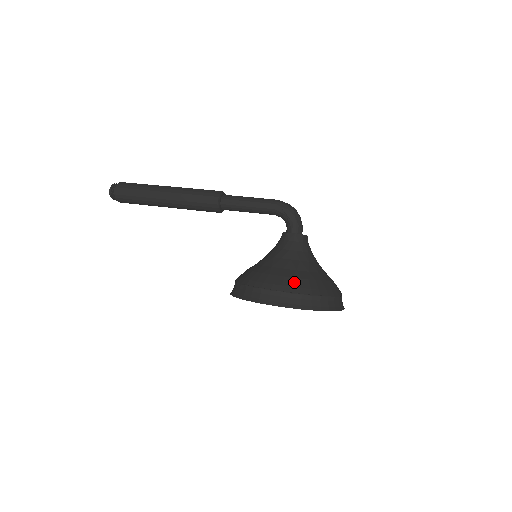
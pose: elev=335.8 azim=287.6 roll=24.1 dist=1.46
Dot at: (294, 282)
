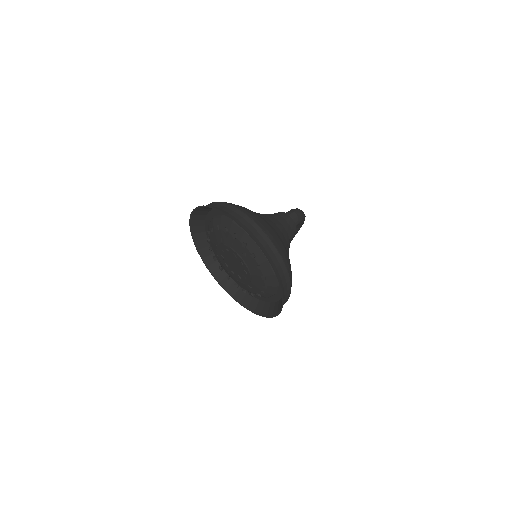
Dot at: occluded
